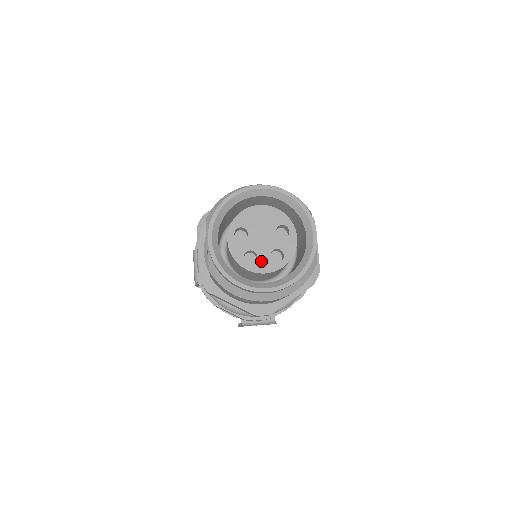
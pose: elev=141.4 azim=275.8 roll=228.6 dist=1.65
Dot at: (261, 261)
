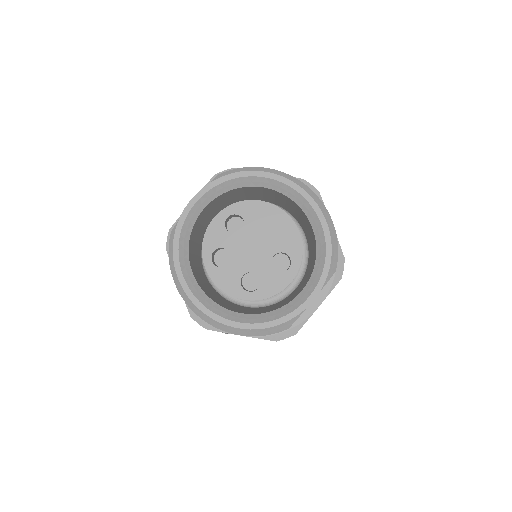
Dot at: (228, 272)
